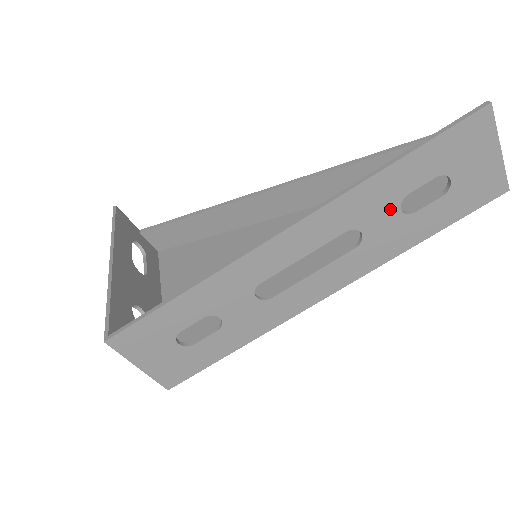
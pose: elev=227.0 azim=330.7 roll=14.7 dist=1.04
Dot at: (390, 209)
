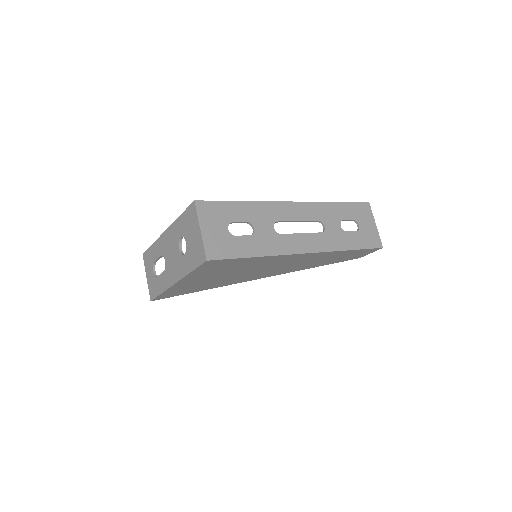
Dot at: (336, 222)
